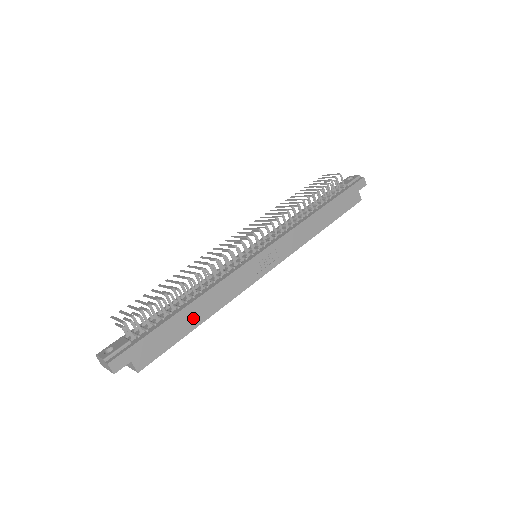
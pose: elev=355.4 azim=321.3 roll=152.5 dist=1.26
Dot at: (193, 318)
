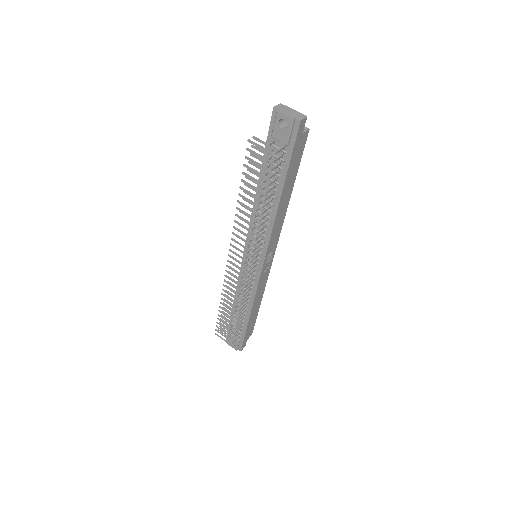
Dot at: (255, 311)
